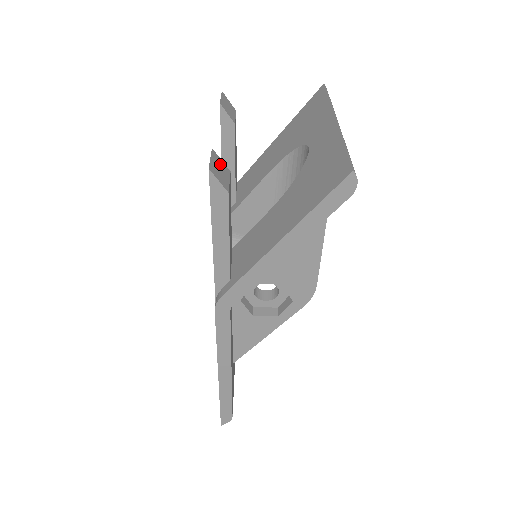
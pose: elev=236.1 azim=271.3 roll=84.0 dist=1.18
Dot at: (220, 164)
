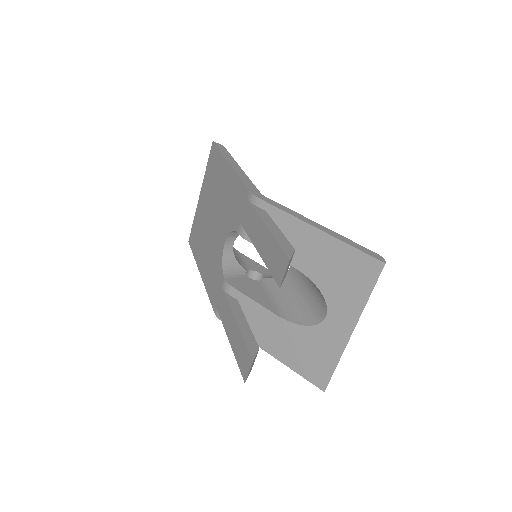
Dot at: occluded
